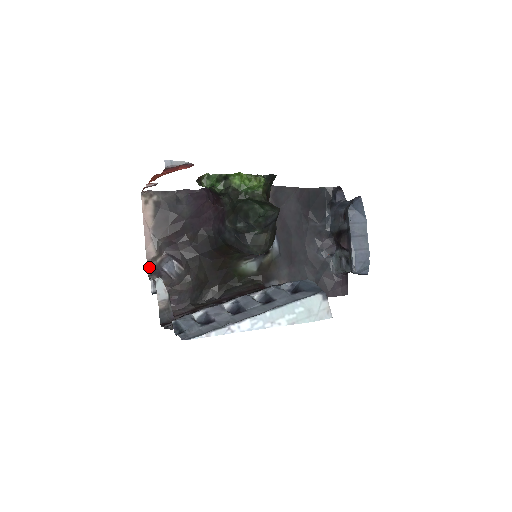
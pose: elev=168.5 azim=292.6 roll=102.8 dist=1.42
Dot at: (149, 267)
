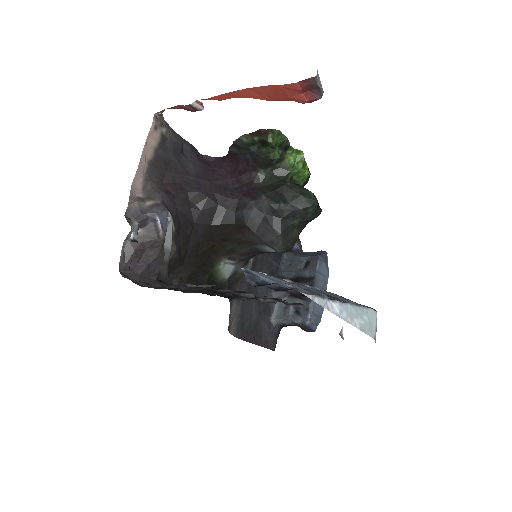
Dot at: (131, 206)
